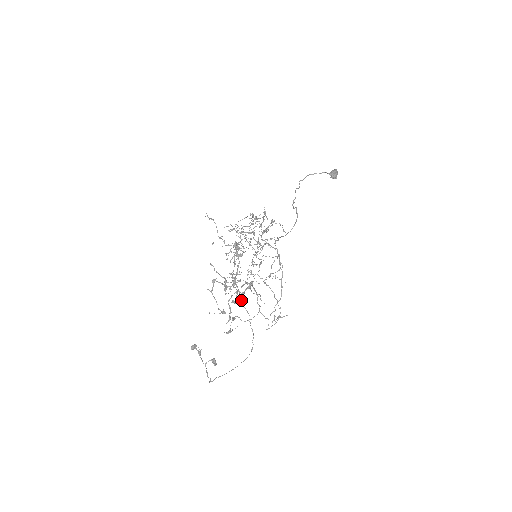
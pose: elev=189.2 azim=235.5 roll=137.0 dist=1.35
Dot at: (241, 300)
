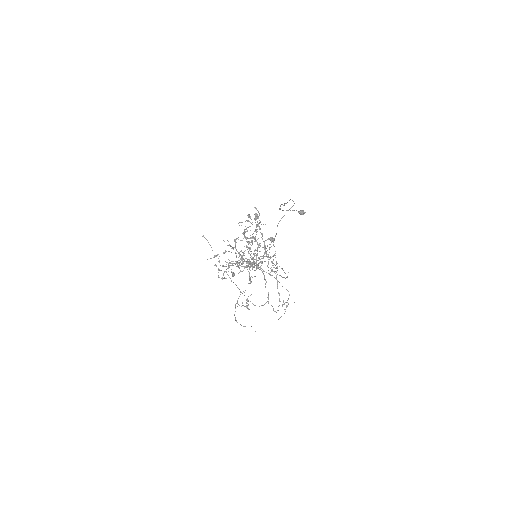
Dot at: occluded
